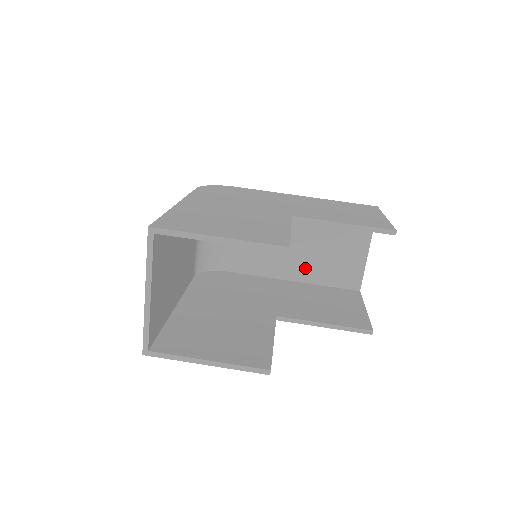
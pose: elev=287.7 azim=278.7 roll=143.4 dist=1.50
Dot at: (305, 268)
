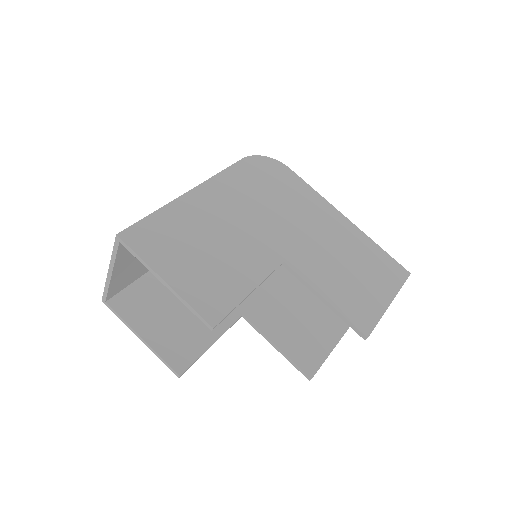
Dot at: occluded
